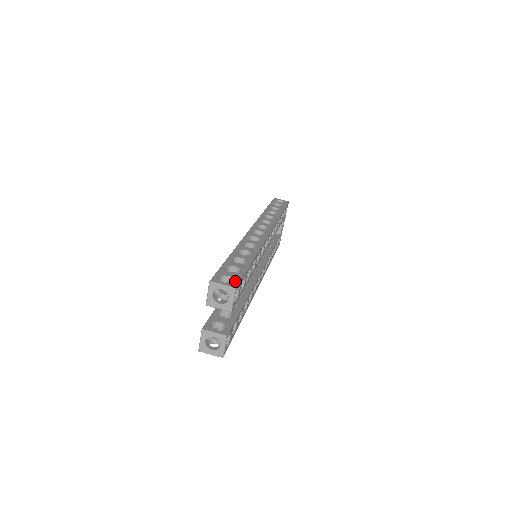
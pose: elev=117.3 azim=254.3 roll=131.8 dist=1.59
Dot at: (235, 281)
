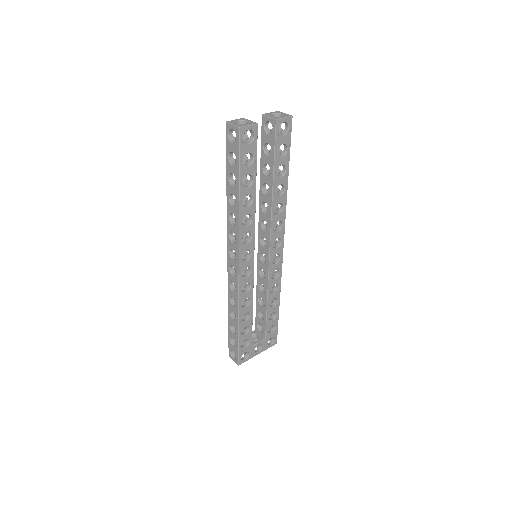
Dot at: (290, 126)
